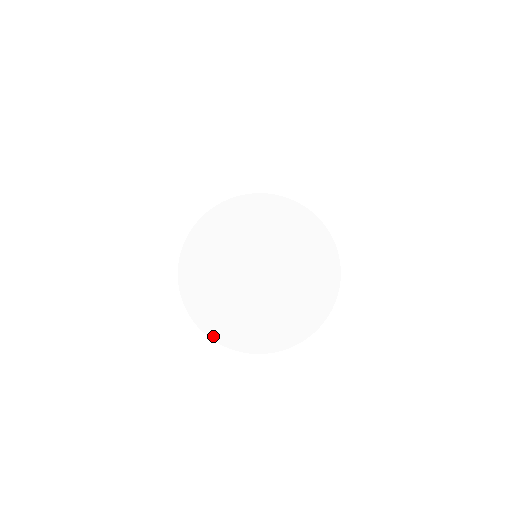
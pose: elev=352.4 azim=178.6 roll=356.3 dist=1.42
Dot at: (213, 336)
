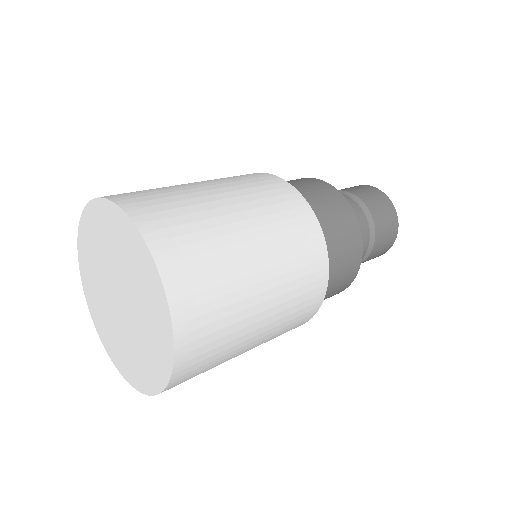
Dot at: (109, 354)
